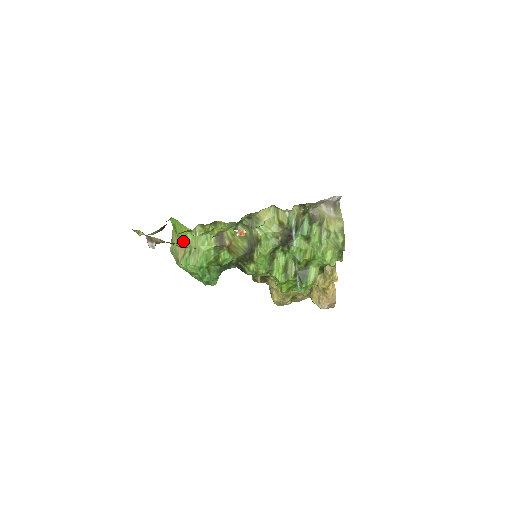
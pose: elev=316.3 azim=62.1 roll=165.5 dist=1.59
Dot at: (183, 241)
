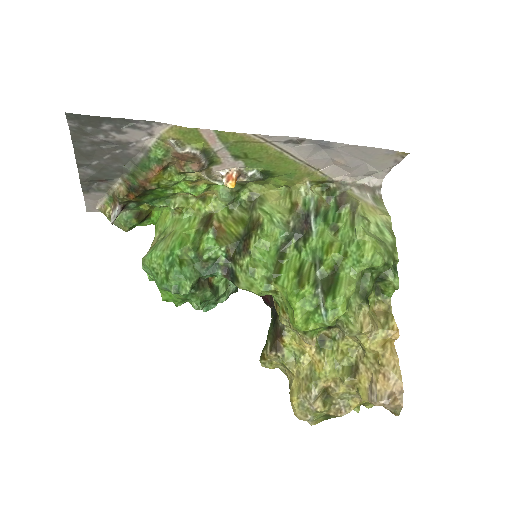
Dot at: (159, 233)
